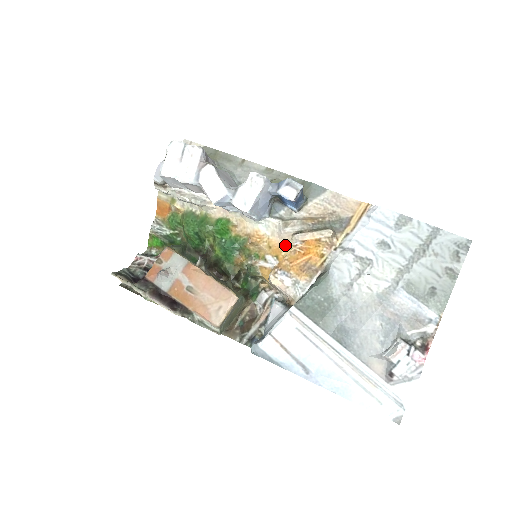
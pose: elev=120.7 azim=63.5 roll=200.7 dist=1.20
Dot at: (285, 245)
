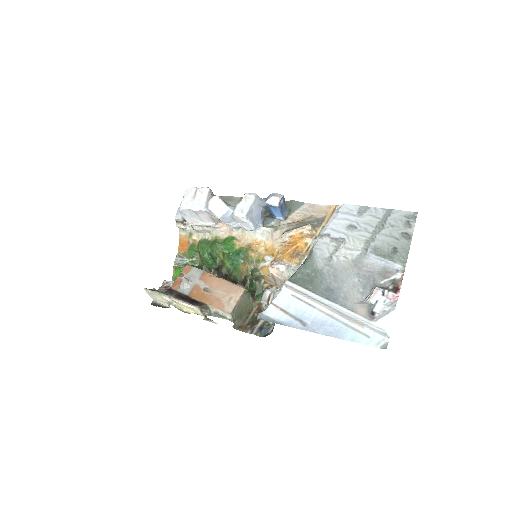
Dot at: (277, 244)
